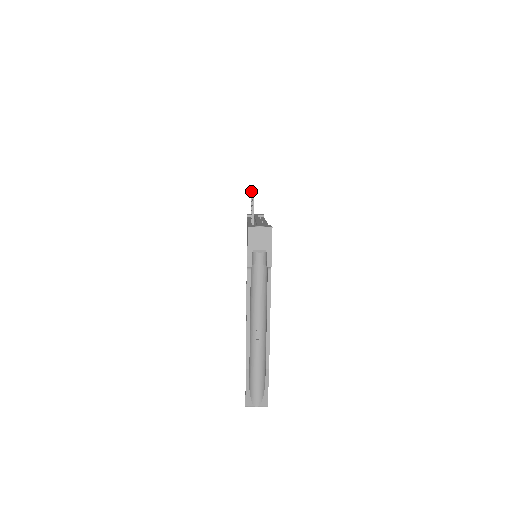
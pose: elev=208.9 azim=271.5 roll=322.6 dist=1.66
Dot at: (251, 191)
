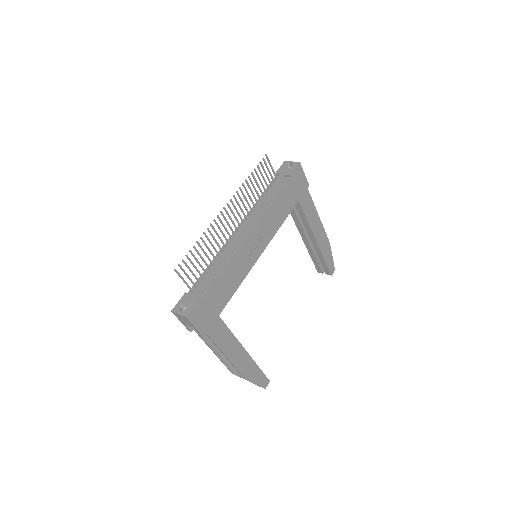
Dot at: (236, 192)
